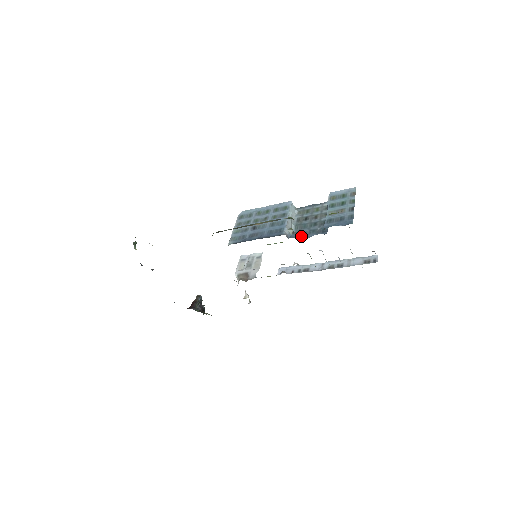
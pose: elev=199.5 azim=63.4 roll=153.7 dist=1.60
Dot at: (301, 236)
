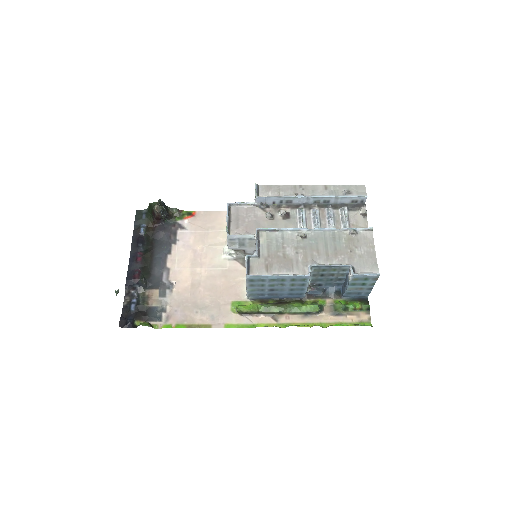
Dot at: (317, 286)
